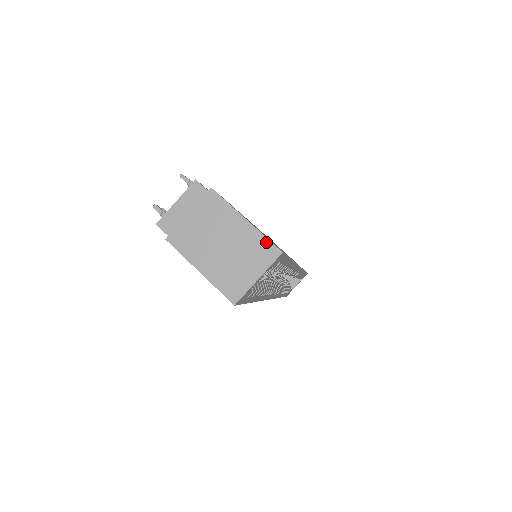
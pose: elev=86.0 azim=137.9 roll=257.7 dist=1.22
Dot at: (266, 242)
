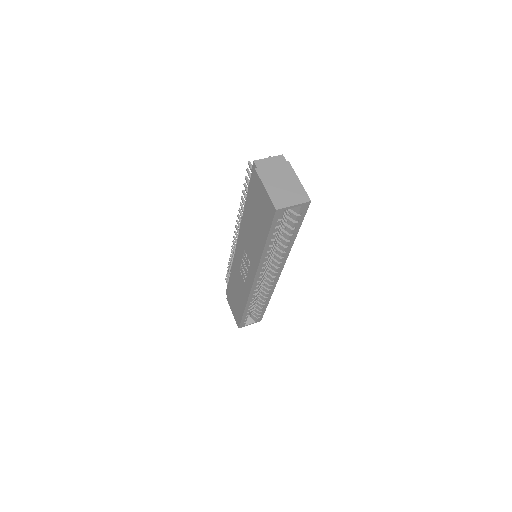
Dot at: (305, 193)
